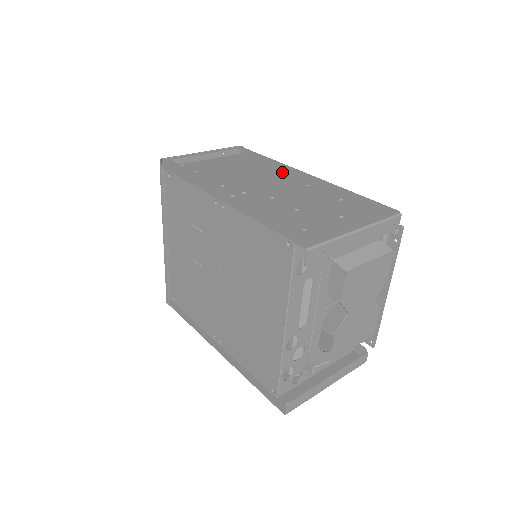
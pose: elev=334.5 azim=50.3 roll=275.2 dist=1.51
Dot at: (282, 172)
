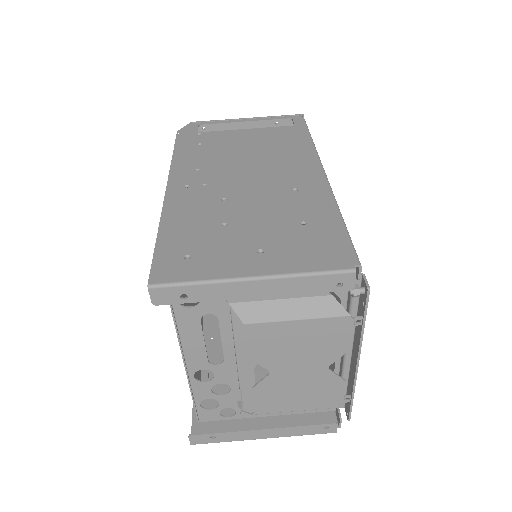
Dot at: (293, 162)
